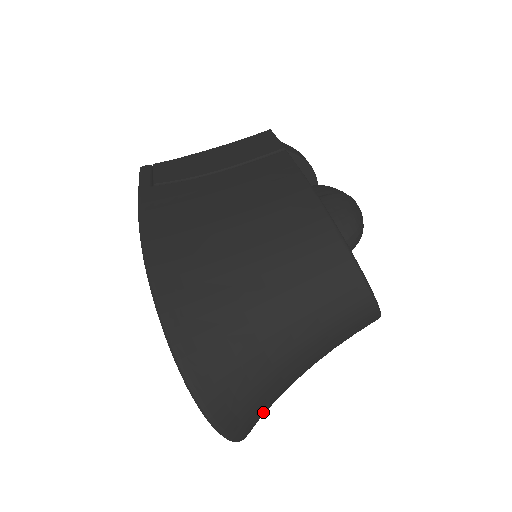
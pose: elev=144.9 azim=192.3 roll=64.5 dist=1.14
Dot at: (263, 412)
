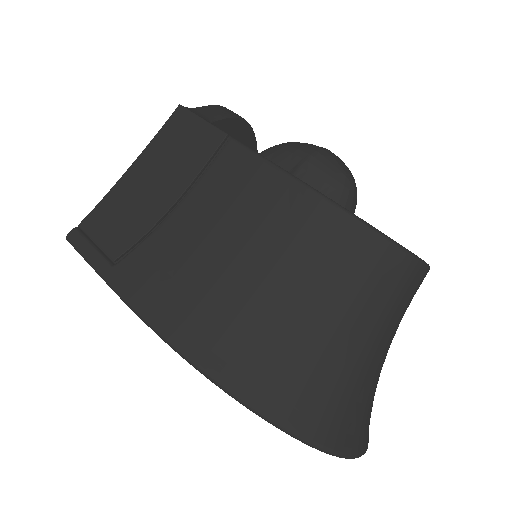
Dot at: occluded
